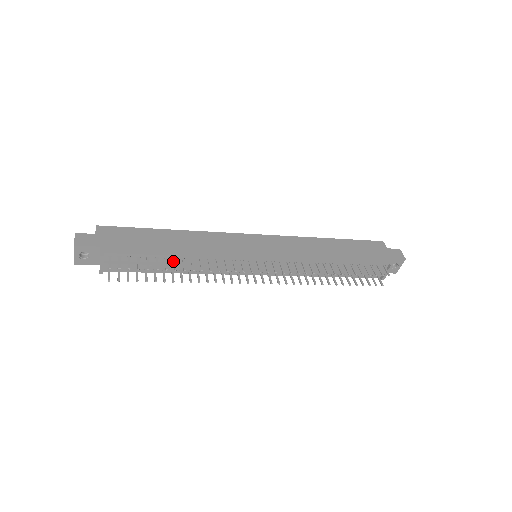
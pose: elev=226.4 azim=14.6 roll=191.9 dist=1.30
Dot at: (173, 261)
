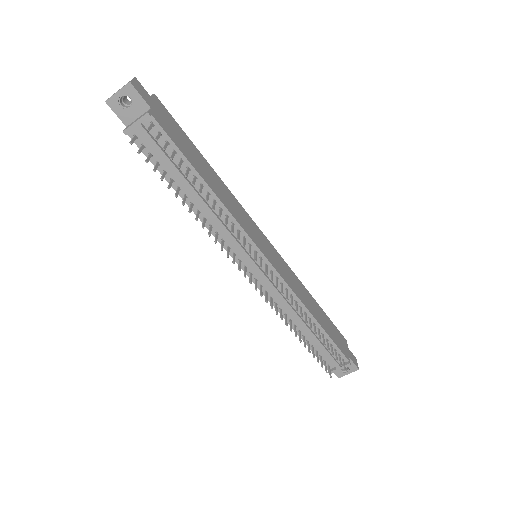
Dot at: (198, 187)
